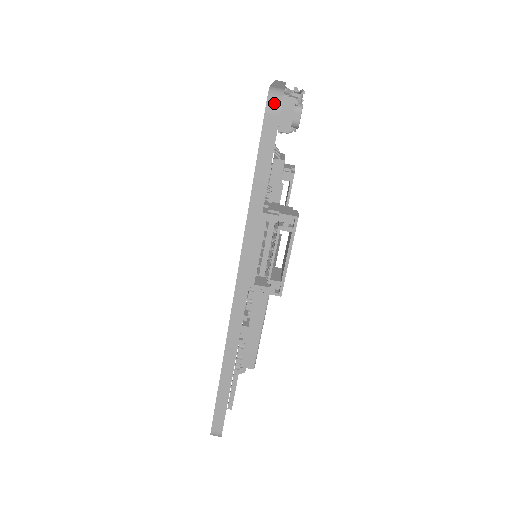
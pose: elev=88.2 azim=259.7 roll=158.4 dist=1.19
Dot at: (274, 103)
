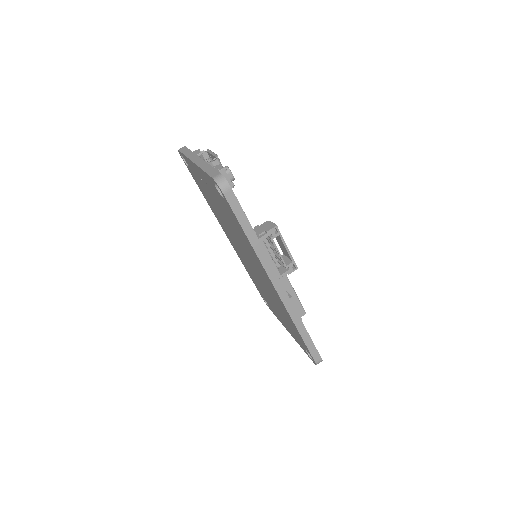
Dot at: (224, 186)
